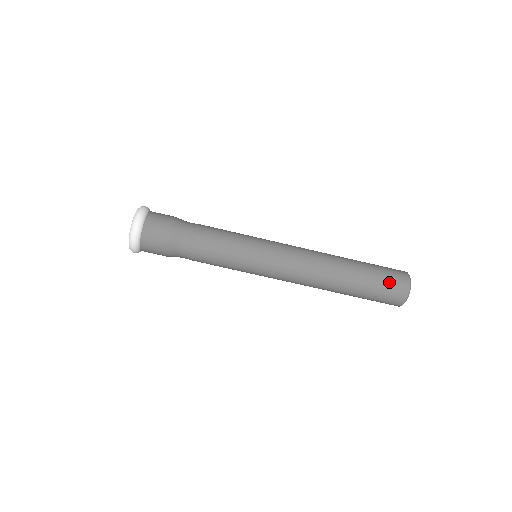
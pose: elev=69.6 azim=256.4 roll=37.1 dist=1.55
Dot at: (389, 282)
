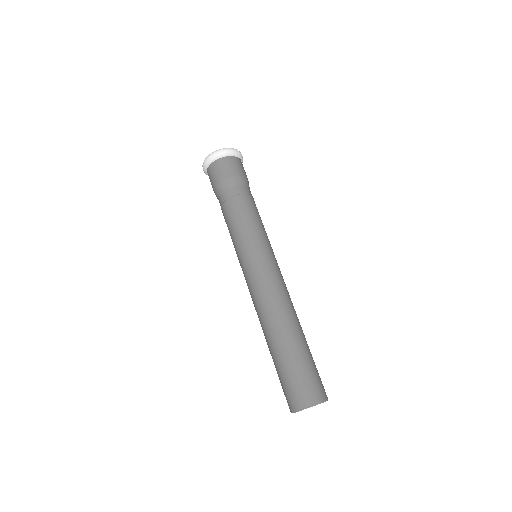
Dot at: (297, 383)
